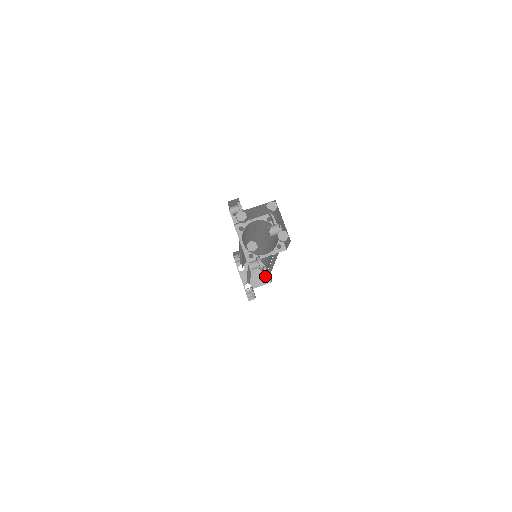
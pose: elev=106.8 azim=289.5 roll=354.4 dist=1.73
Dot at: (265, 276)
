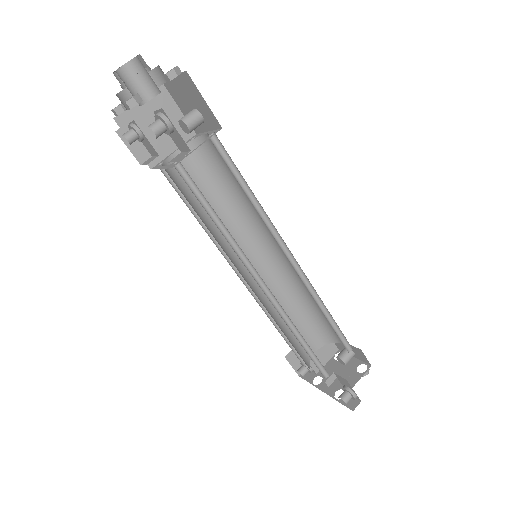
Dot at: (357, 365)
